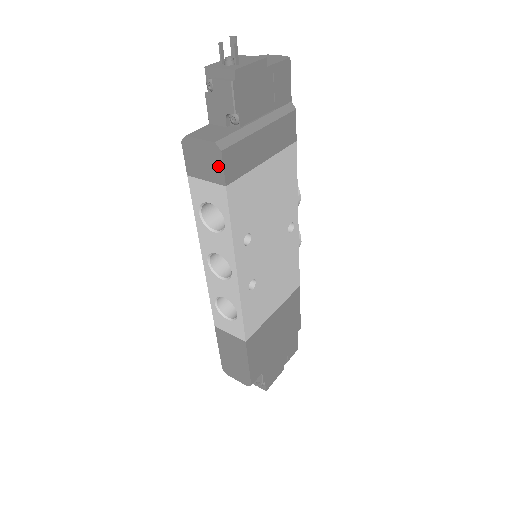
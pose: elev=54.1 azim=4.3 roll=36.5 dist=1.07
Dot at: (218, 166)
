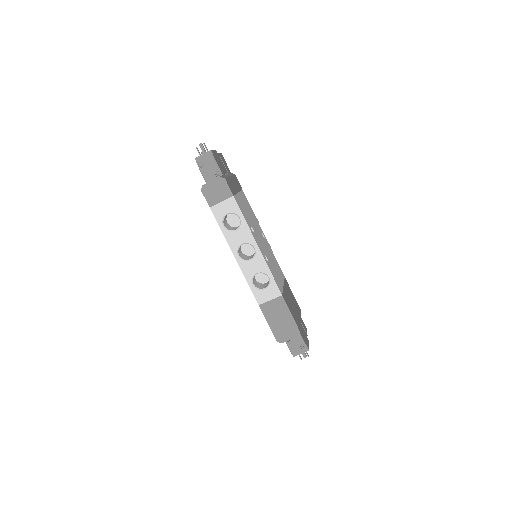
Dot at: (226, 188)
